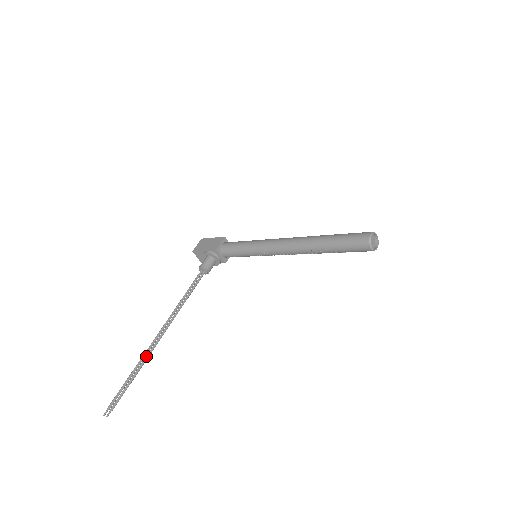
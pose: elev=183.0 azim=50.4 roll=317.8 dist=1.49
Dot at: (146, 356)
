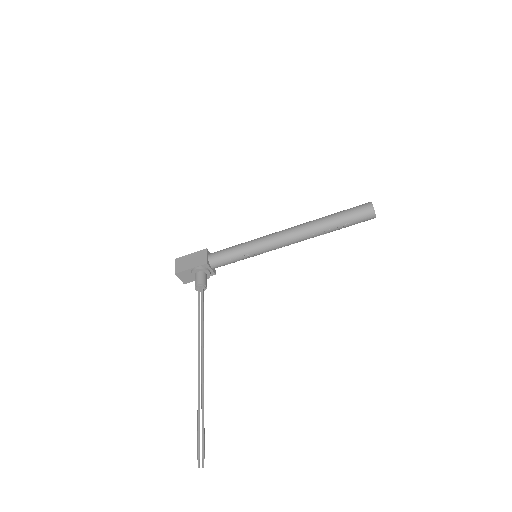
Dot at: (202, 390)
